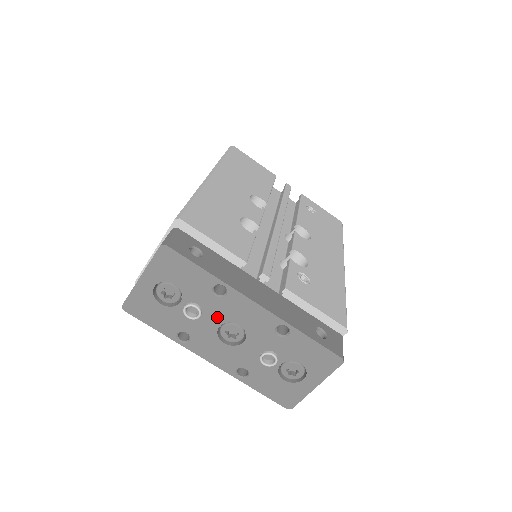
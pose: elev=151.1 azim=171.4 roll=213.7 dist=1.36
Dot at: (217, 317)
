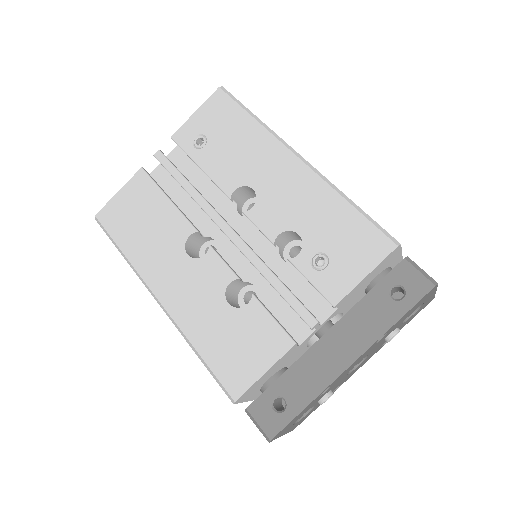
Dot at: occluded
